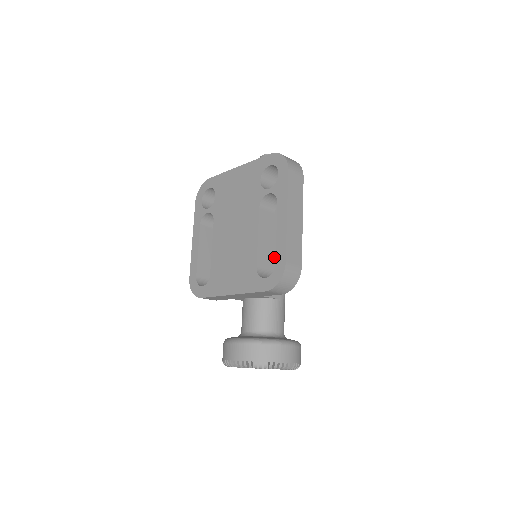
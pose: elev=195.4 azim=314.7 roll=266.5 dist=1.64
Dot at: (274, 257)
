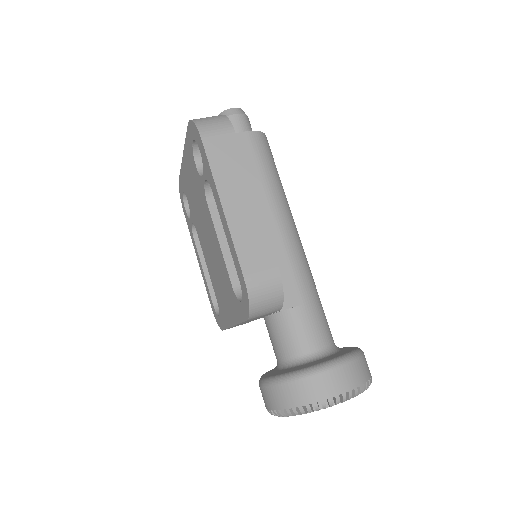
Dot at: occluded
